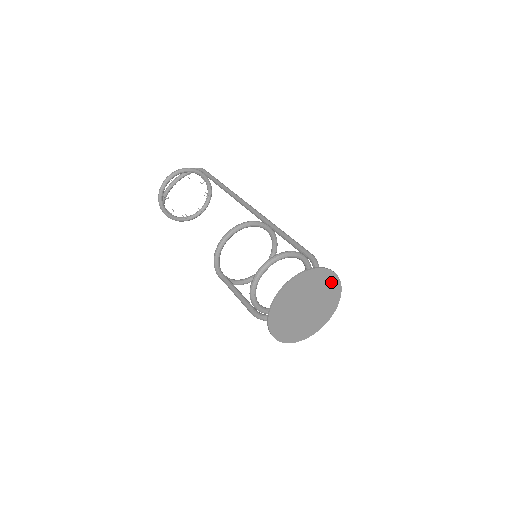
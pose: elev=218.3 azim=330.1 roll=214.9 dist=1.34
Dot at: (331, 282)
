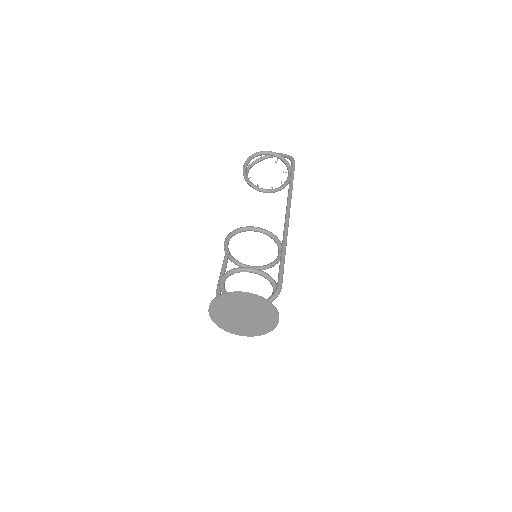
Dot at: (271, 314)
